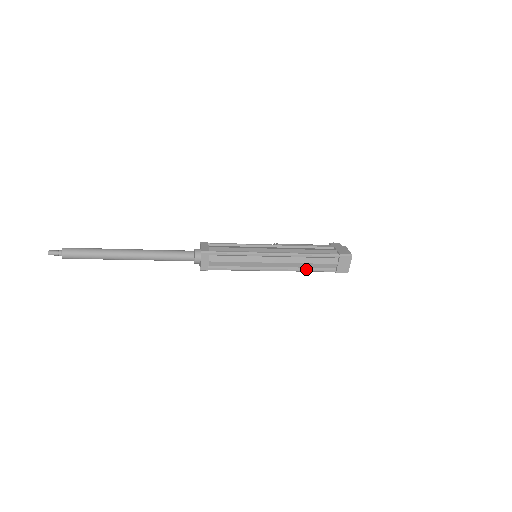
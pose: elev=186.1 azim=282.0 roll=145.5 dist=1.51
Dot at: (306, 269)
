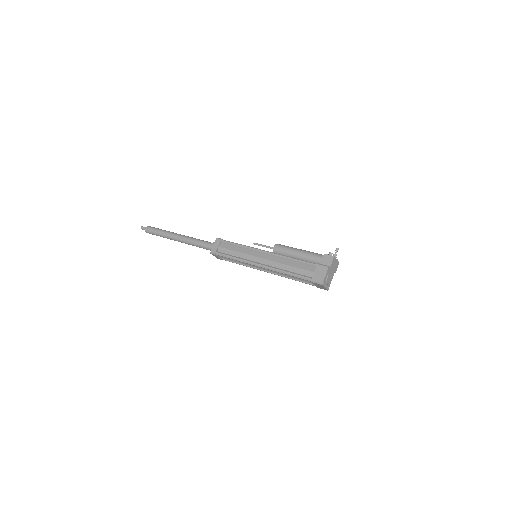
Dot at: (291, 278)
